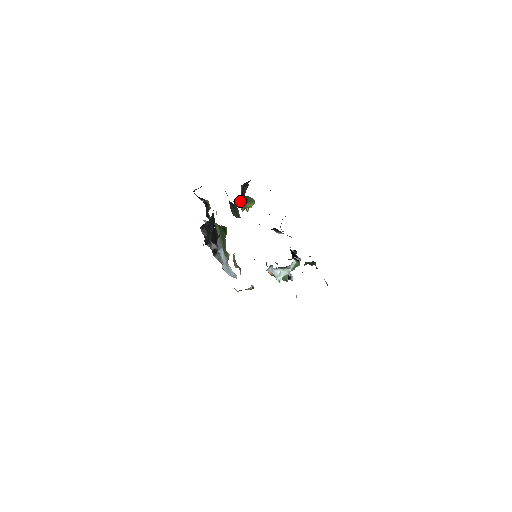
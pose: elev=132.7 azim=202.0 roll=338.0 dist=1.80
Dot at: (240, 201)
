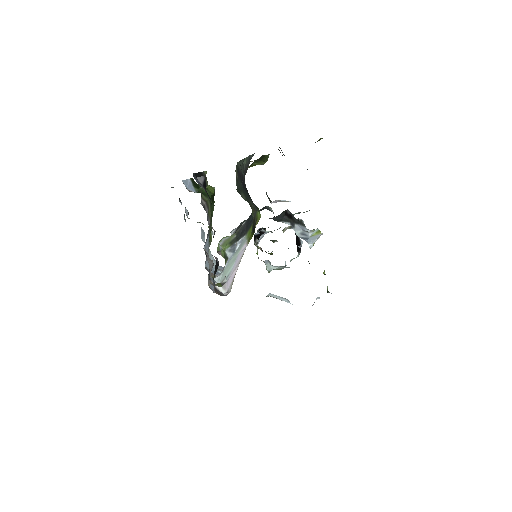
Dot at: occluded
